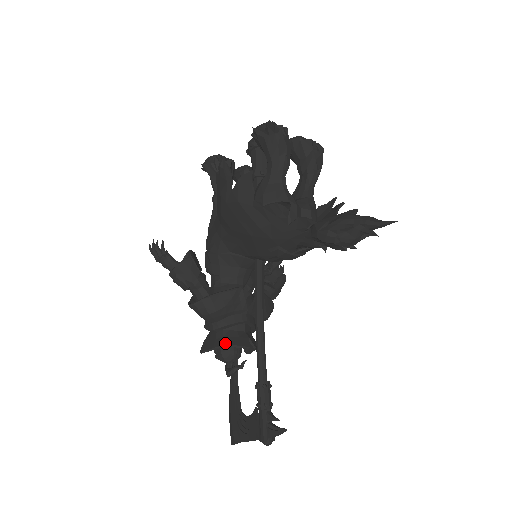
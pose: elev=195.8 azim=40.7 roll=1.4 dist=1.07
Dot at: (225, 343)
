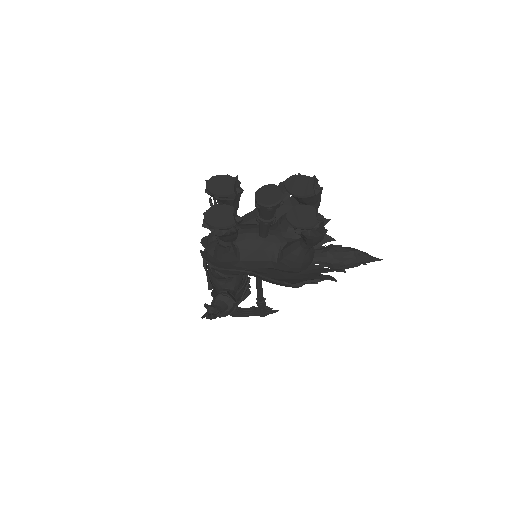
Dot at: occluded
